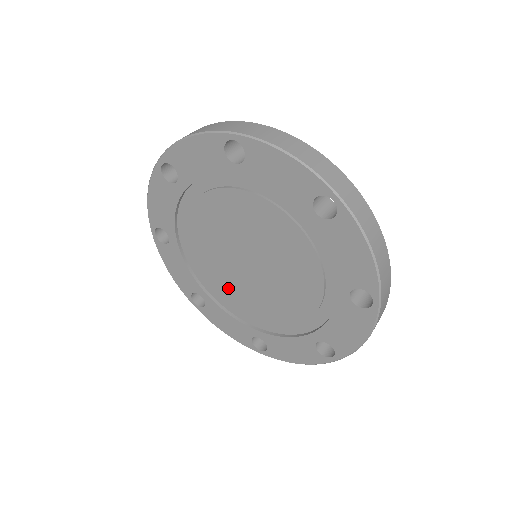
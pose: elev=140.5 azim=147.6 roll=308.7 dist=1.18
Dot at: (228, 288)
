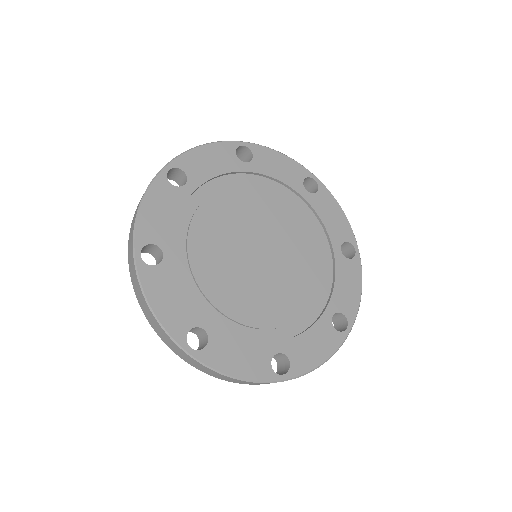
Dot at: (239, 297)
